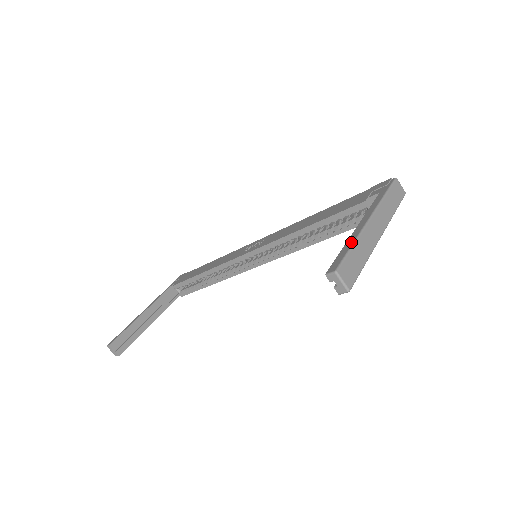
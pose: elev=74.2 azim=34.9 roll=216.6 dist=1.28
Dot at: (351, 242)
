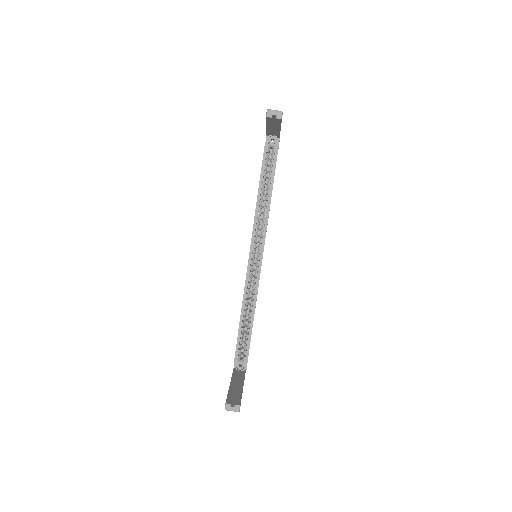
Dot at: occluded
